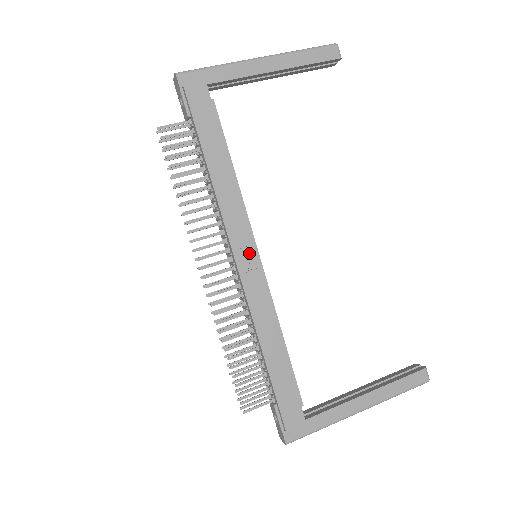
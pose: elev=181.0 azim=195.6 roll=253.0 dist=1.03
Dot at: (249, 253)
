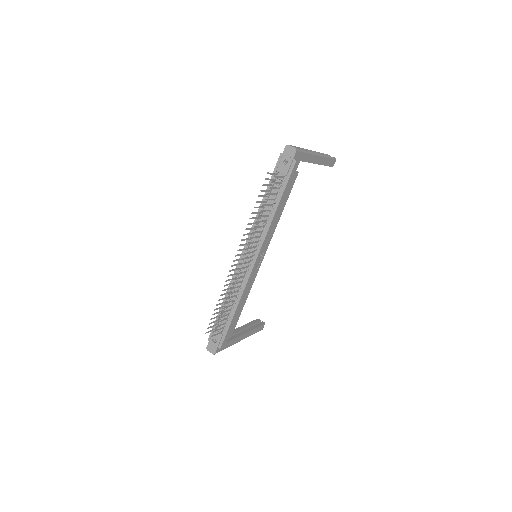
Dot at: (261, 258)
